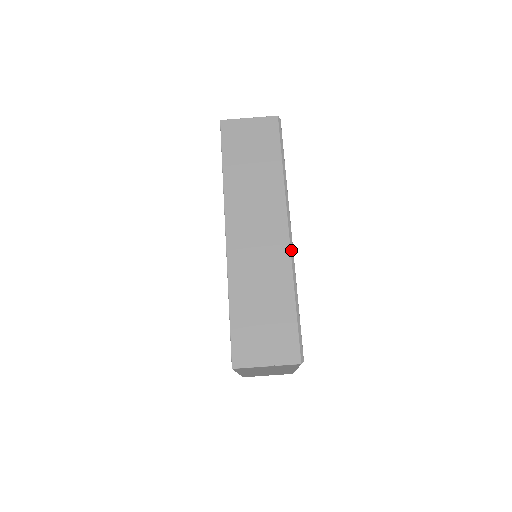
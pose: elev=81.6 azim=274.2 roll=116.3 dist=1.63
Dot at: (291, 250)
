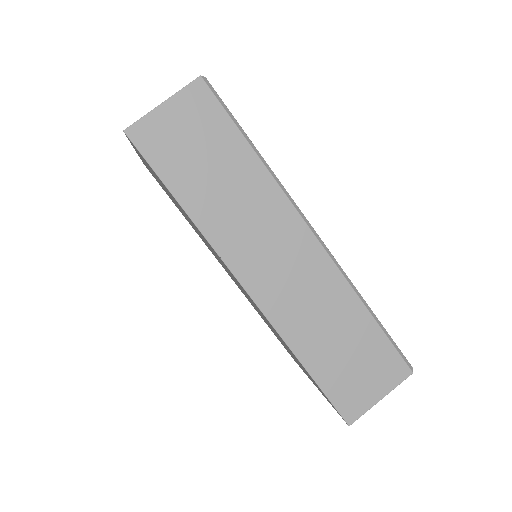
Dot at: (332, 259)
